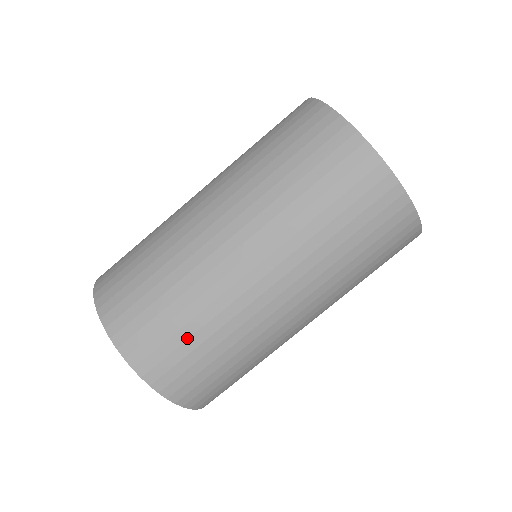
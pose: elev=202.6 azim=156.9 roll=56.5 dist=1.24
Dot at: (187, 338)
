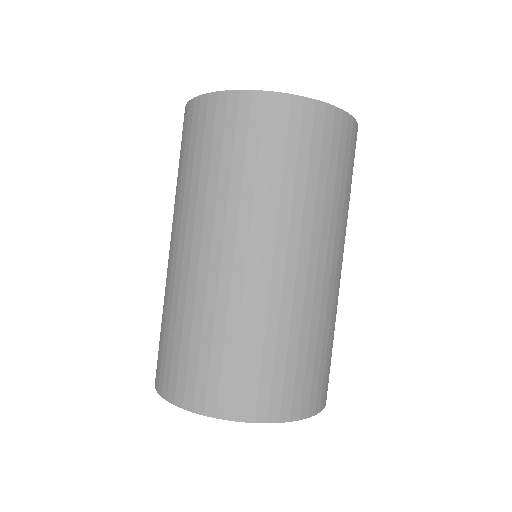
Dot at: (326, 355)
